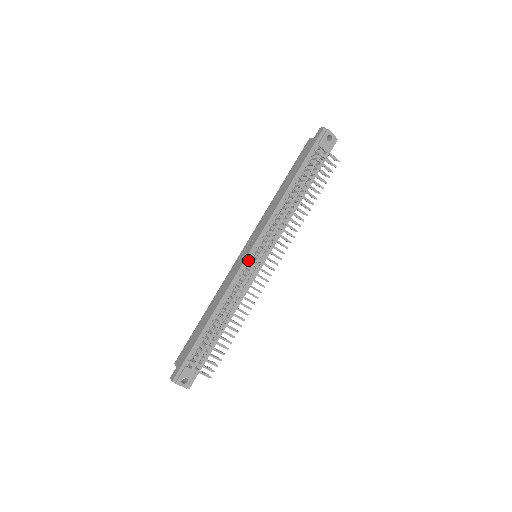
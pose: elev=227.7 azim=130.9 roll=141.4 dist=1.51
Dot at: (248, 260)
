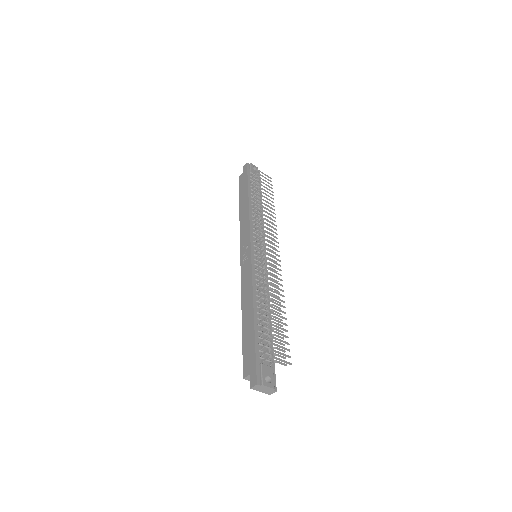
Dot at: (253, 256)
